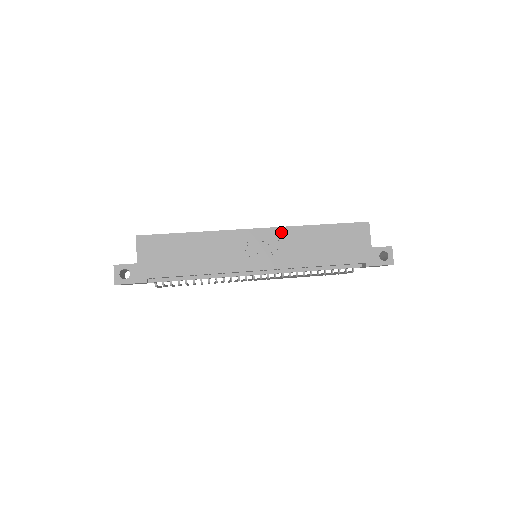
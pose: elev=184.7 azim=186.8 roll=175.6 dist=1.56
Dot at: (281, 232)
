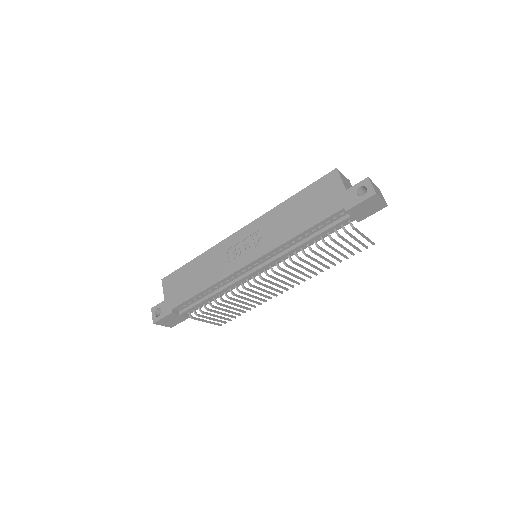
Dot at: (259, 222)
